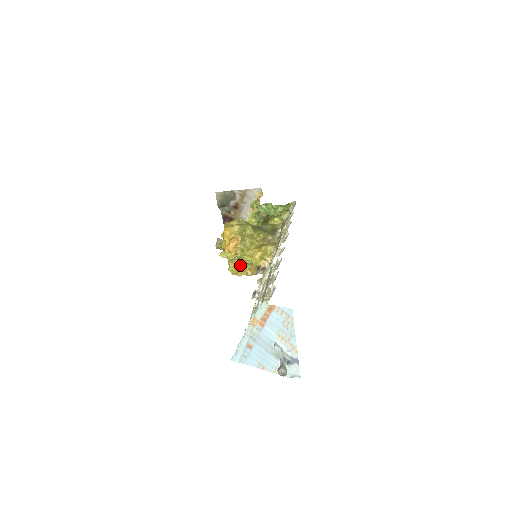
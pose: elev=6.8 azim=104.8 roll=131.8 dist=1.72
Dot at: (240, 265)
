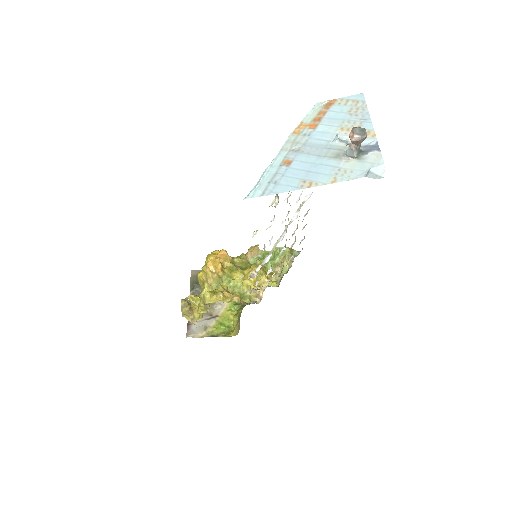
Dot at: (223, 289)
